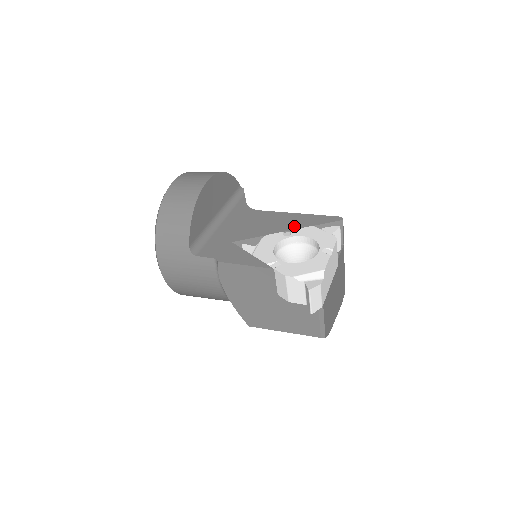
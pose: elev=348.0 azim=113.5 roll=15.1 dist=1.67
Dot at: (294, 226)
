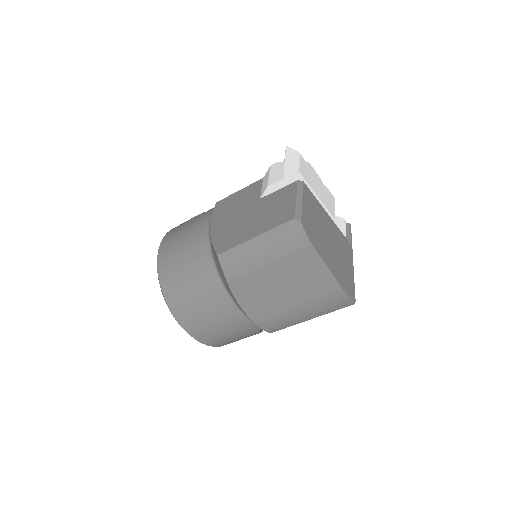
Dot at: occluded
